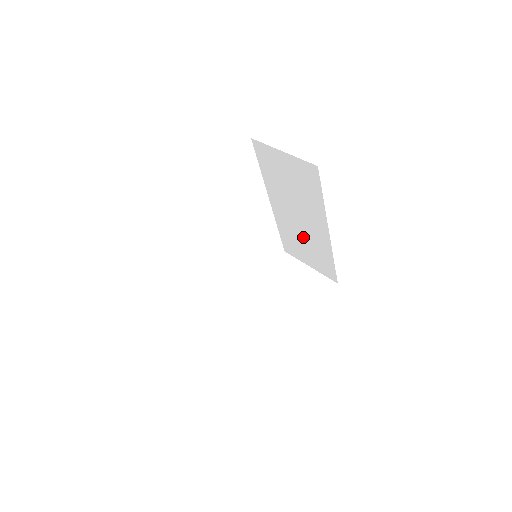
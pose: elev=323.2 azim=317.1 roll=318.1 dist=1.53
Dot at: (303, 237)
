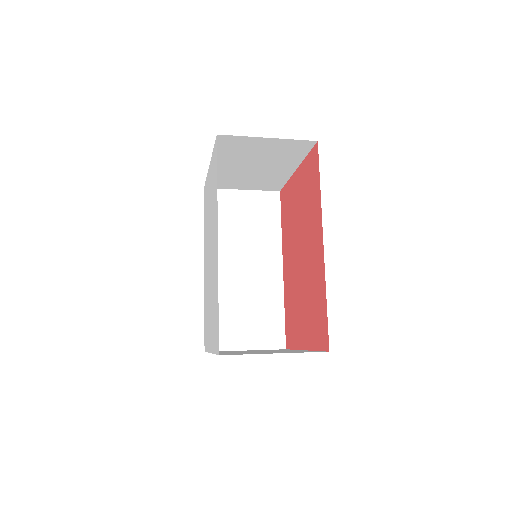
Dot at: (245, 297)
